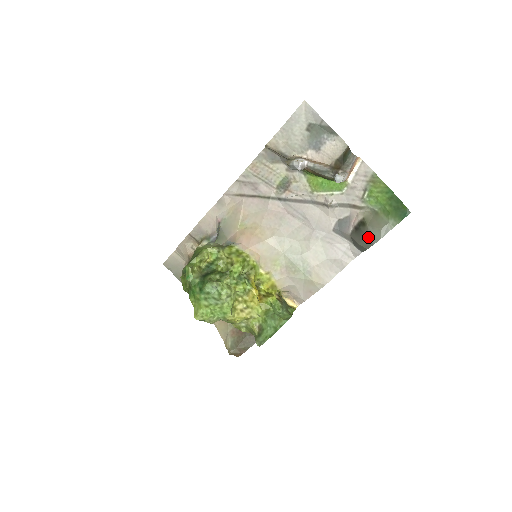
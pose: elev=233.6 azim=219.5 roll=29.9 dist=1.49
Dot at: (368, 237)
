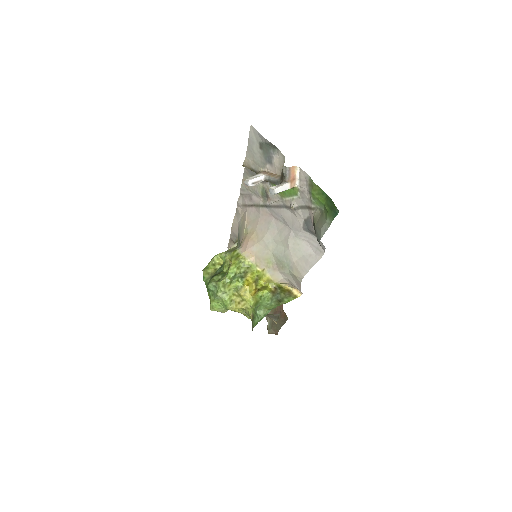
Dot at: (316, 236)
